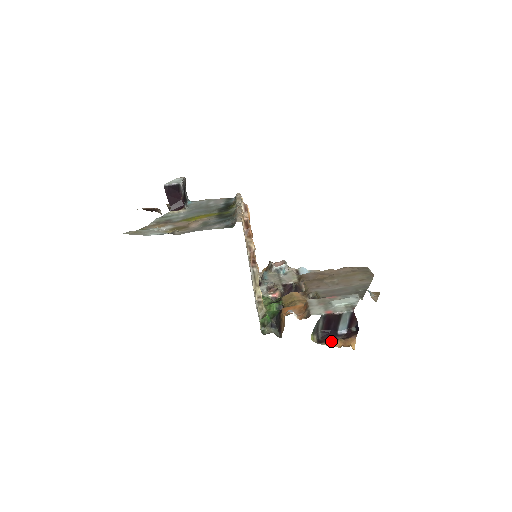
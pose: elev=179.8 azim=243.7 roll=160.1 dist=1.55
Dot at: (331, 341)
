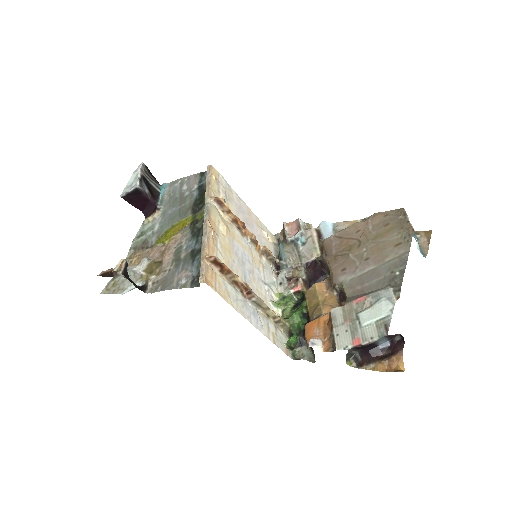
Dot at: (372, 364)
